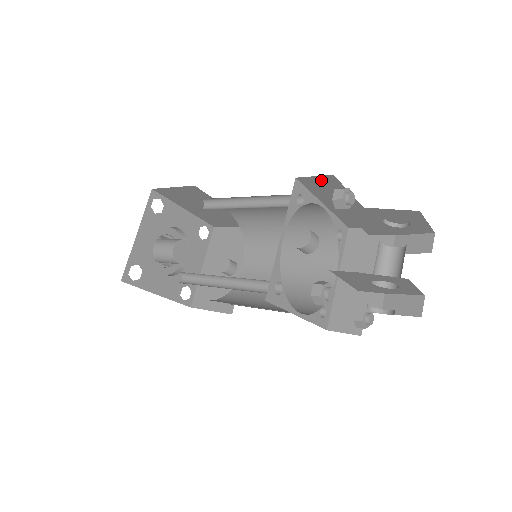
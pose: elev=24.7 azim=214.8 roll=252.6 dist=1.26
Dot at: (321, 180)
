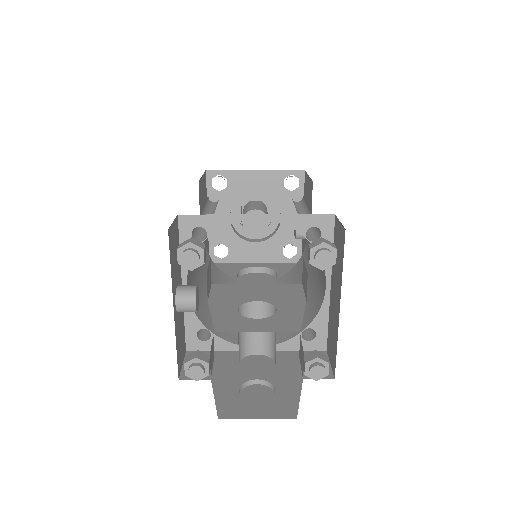
Dot at: occluded
